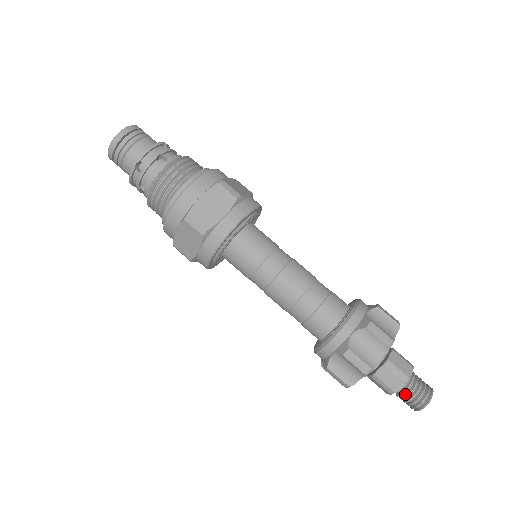
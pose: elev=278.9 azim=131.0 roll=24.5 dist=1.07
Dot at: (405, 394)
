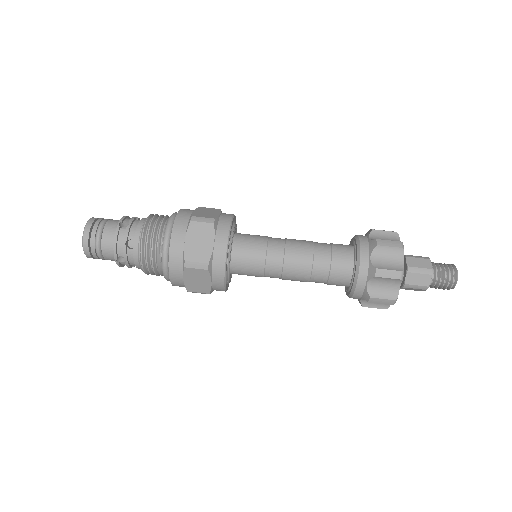
Dot at: (438, 271)
